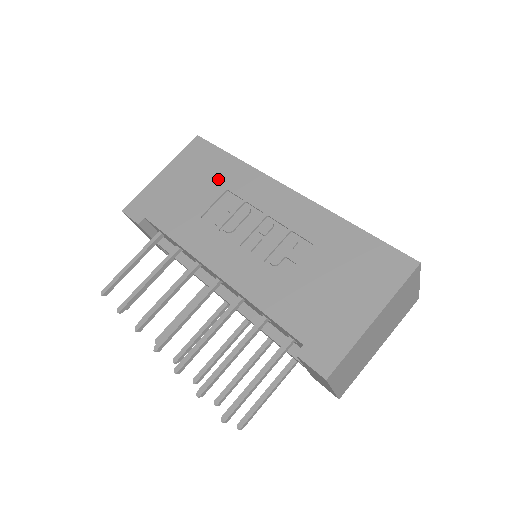
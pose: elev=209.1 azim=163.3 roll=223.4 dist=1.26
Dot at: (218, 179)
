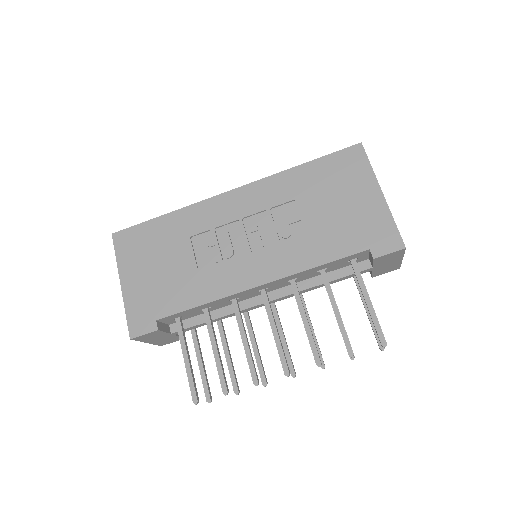
Dot at: (173, 239)
